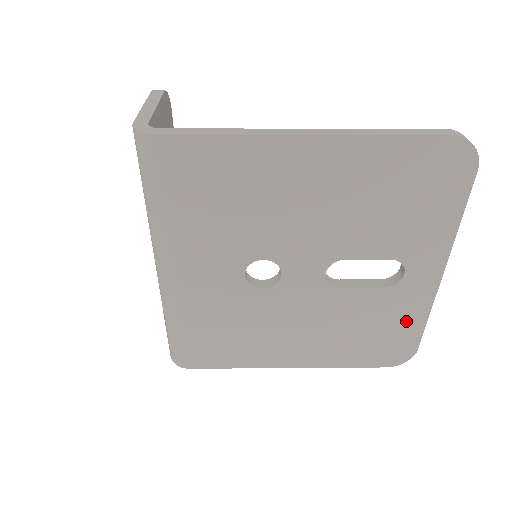
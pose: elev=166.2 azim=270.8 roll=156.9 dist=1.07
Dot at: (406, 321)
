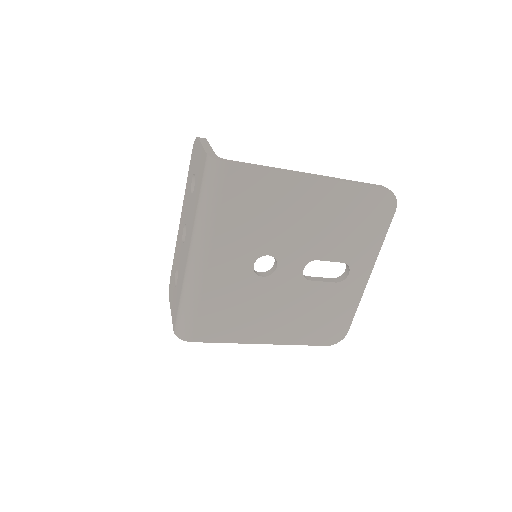
Dot at: (344, 309)
